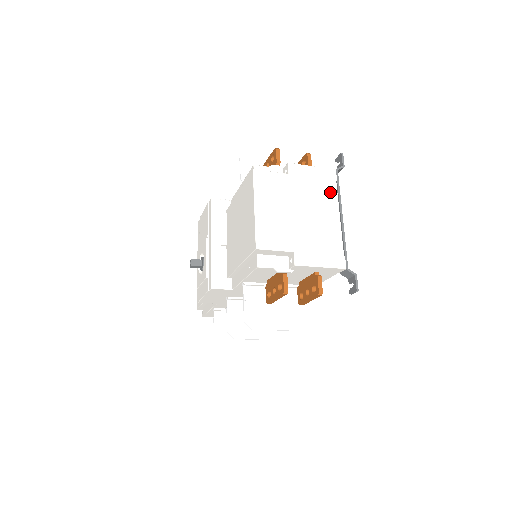
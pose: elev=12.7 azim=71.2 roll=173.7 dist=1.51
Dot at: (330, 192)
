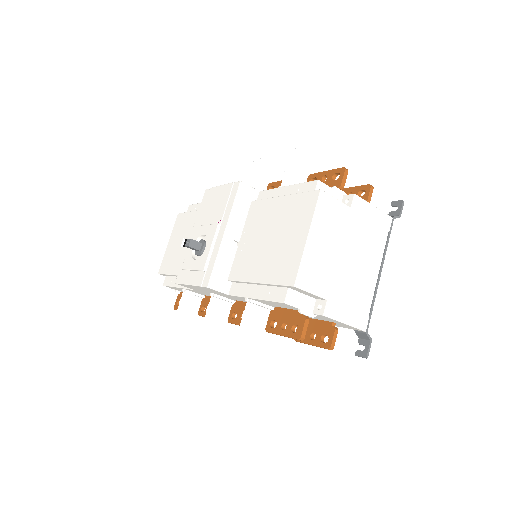
Dot at: (380, 242)
